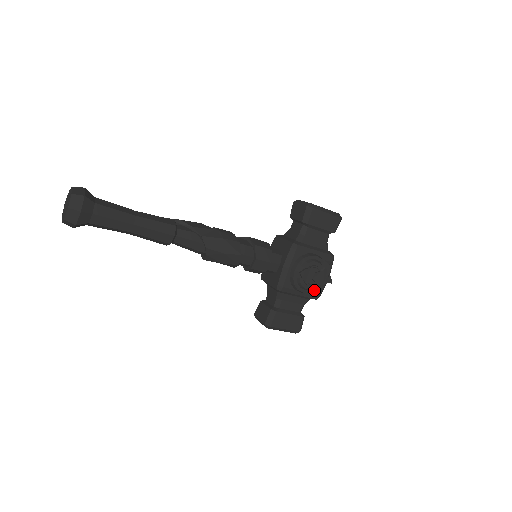
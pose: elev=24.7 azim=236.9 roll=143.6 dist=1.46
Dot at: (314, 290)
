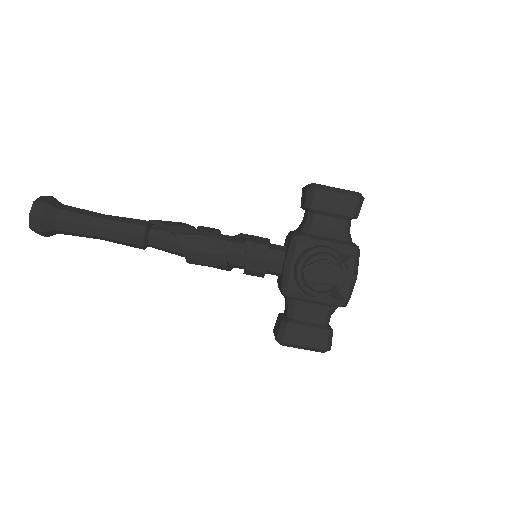
Dot at: (331, 293)
